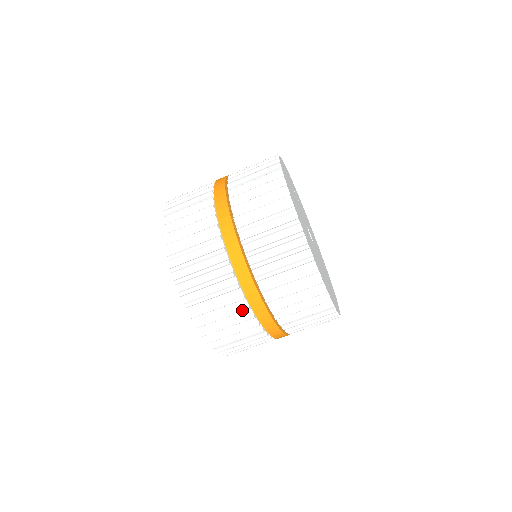
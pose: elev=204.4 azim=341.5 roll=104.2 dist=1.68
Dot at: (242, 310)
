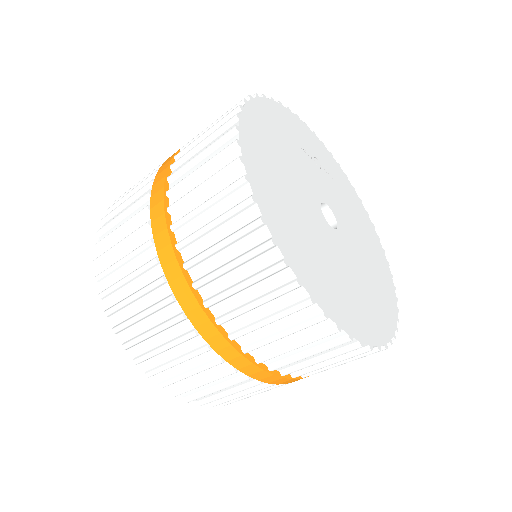
Dot at: (186, 337)
